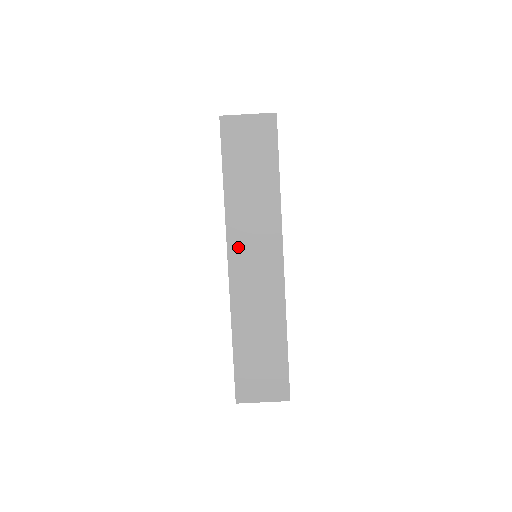
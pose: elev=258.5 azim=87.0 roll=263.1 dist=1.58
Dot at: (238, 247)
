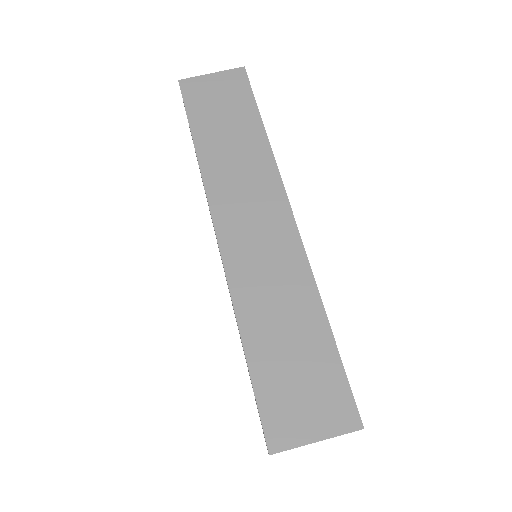
Dot at: (226, 209)
